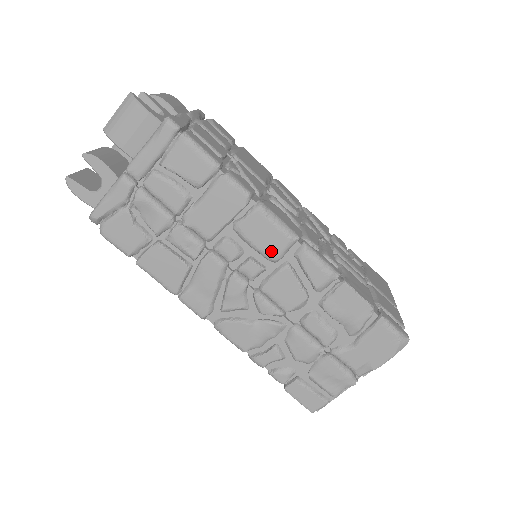
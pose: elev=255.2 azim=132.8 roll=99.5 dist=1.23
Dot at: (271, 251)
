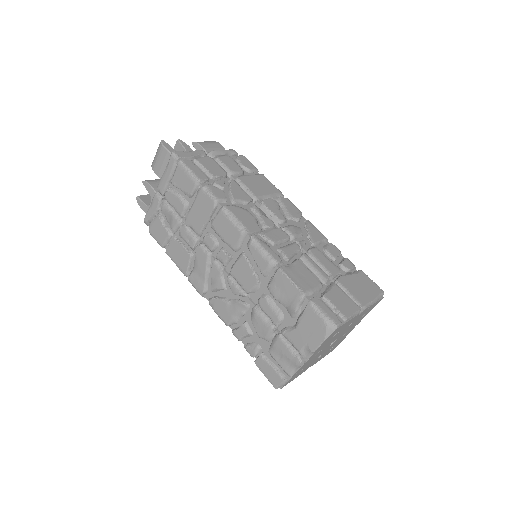
Dot at: (232, 242)
